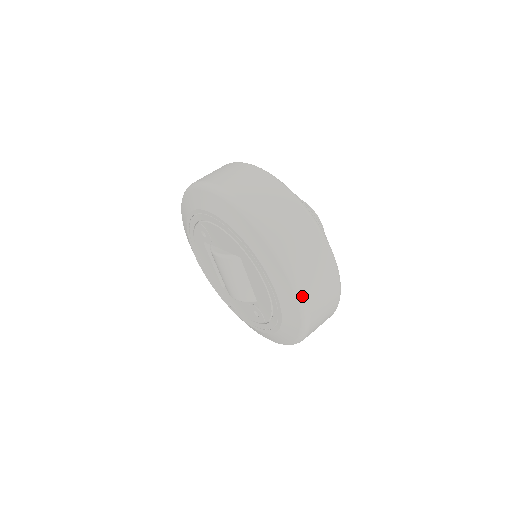
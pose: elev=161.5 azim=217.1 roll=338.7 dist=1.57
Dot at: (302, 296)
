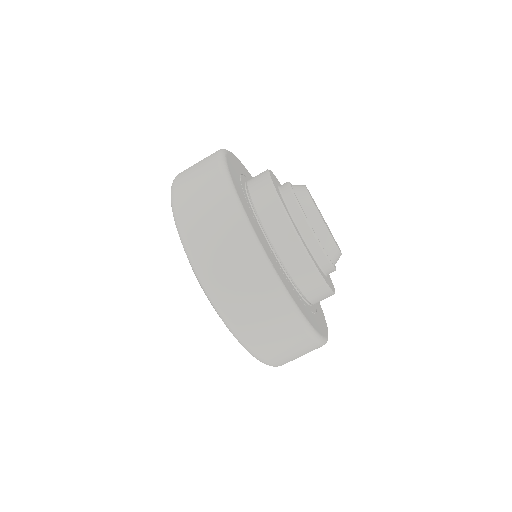
Dot at: (202, 279)
